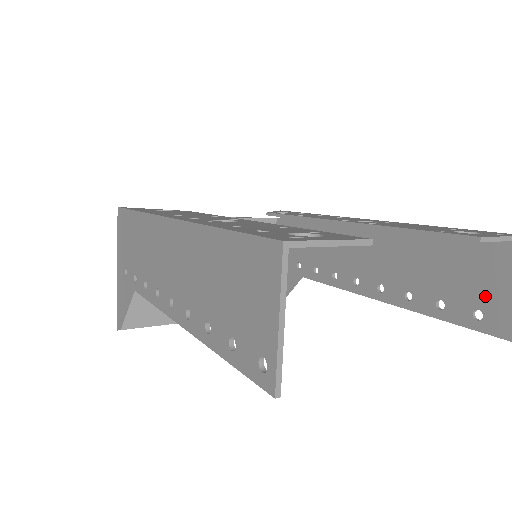
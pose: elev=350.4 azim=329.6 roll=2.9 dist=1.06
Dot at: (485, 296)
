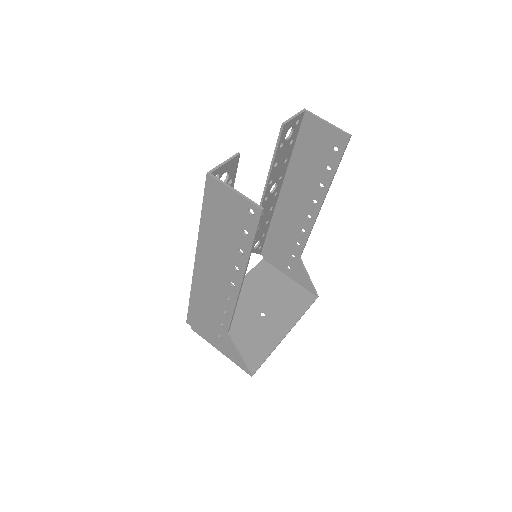
Dot at: (327, 141)
